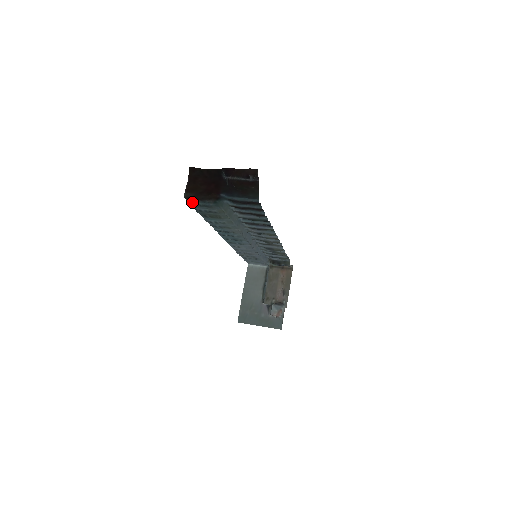
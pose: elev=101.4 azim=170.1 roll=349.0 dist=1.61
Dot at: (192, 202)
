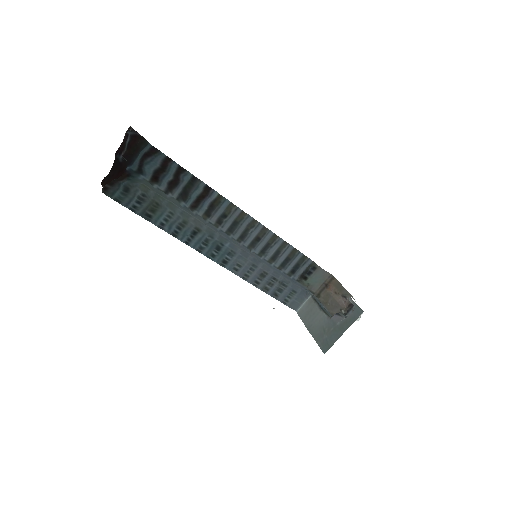
Dot at: (115, 196)
